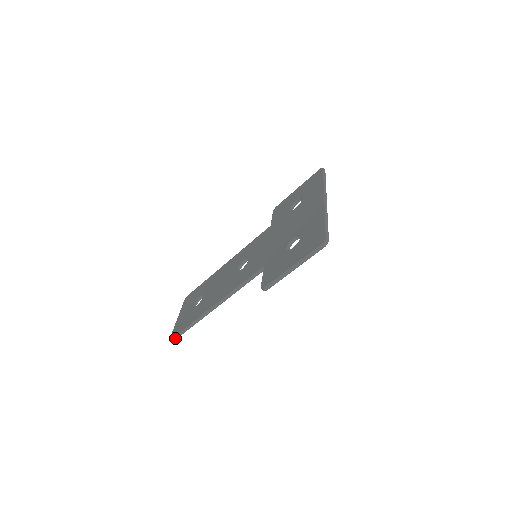
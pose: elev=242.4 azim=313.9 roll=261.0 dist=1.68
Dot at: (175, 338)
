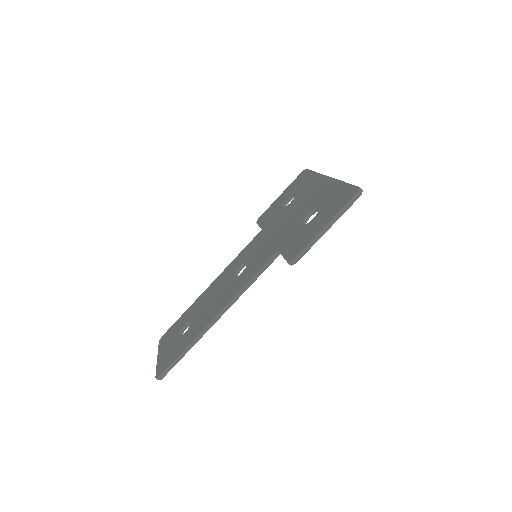
Dot at: (164, 374)
